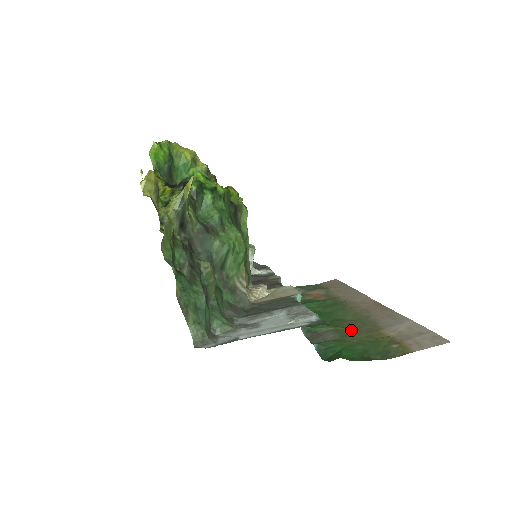
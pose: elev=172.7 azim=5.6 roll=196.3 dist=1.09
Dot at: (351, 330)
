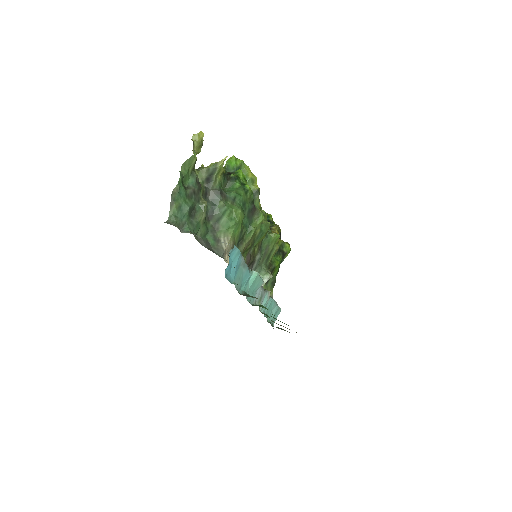
Dot at: occluded
